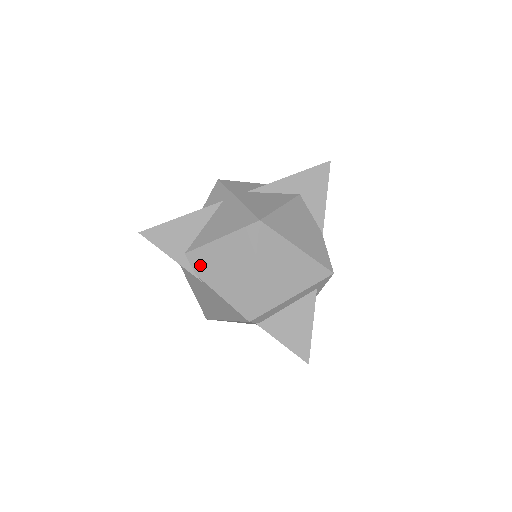
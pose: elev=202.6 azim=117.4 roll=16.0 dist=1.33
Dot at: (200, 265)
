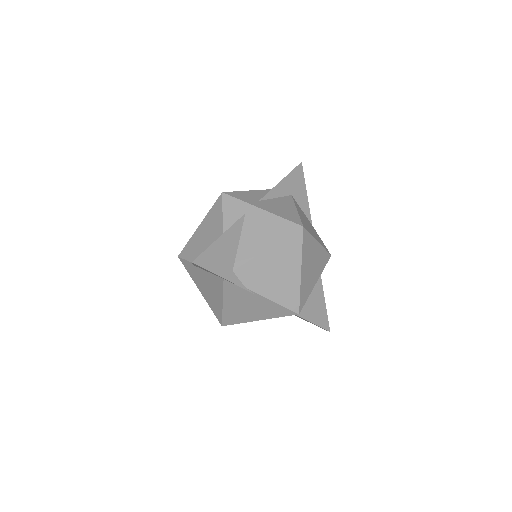
Dot at: (250, 278)
